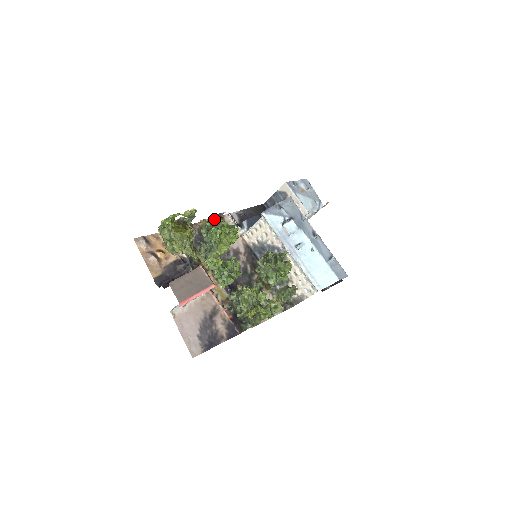
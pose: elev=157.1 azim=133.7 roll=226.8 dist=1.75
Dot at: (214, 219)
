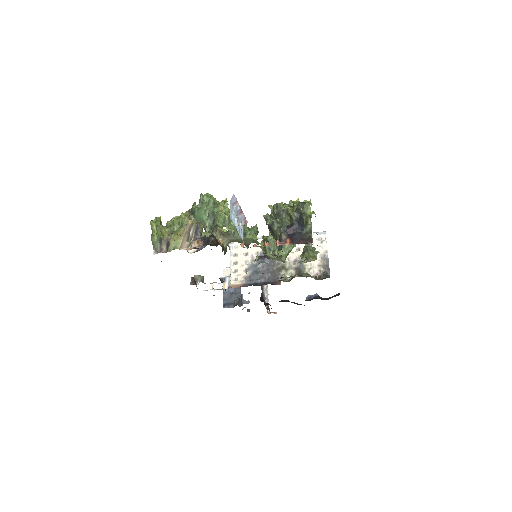
Dot at: occluded
